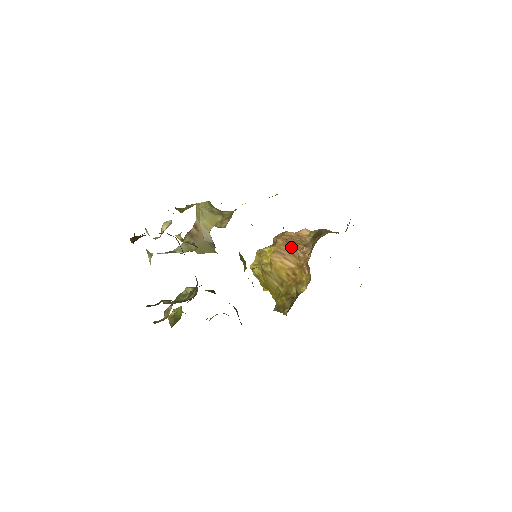
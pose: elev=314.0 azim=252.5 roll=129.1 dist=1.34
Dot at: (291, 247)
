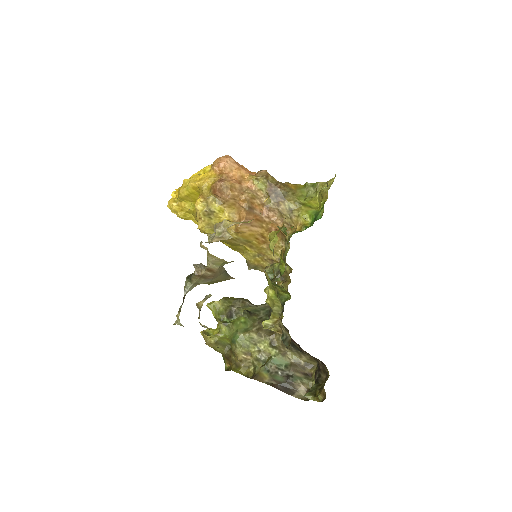
Dot at: (254, 213)
